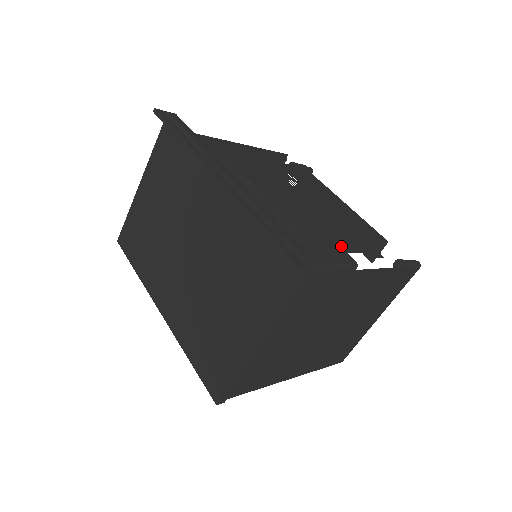
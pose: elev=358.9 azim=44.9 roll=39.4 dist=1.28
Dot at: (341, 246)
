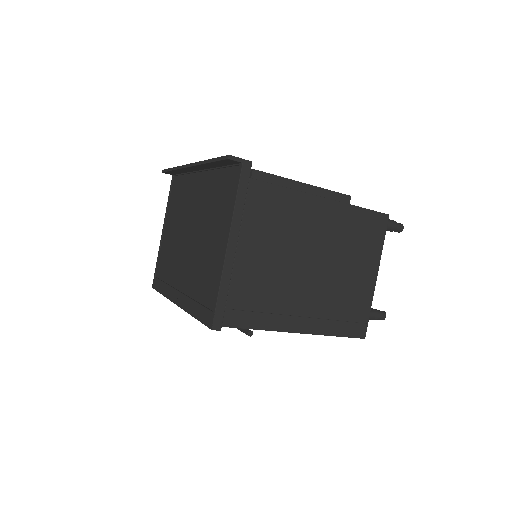
Dot at: (295, 186)
